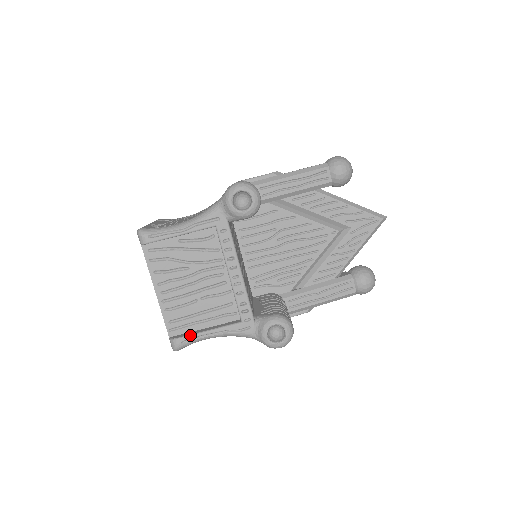
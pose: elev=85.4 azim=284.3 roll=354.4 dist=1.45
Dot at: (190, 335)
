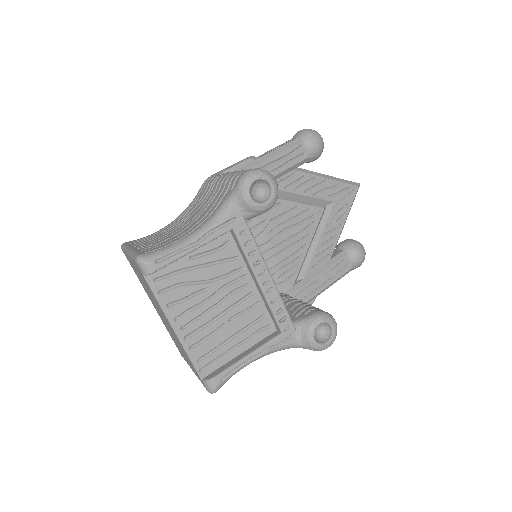
Dot at: (229, 368)
